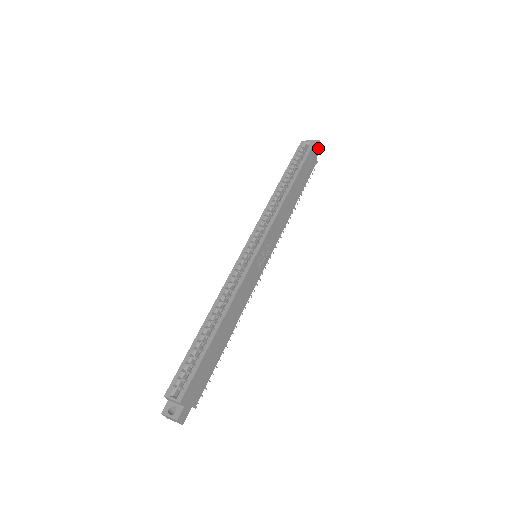
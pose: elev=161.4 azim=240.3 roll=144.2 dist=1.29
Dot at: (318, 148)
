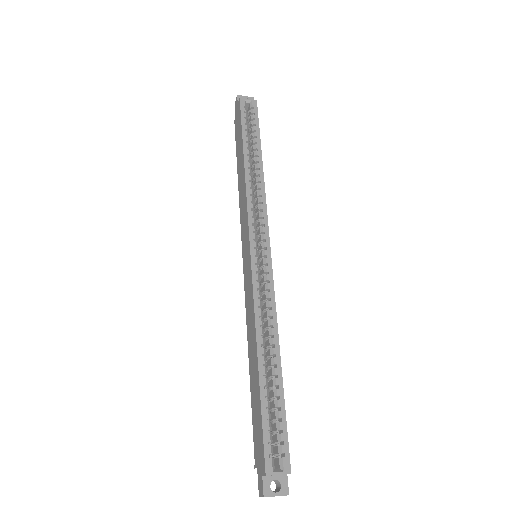
Dot at: occluded
